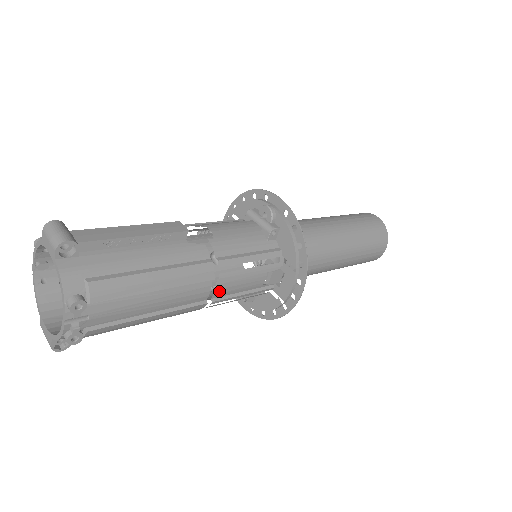
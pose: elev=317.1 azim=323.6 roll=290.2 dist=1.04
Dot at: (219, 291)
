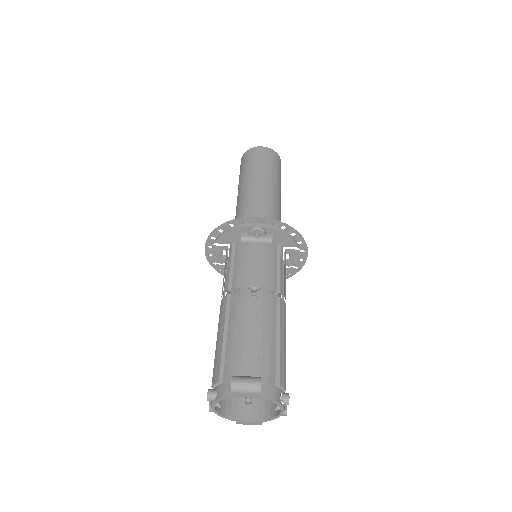
Dot at: occluded
